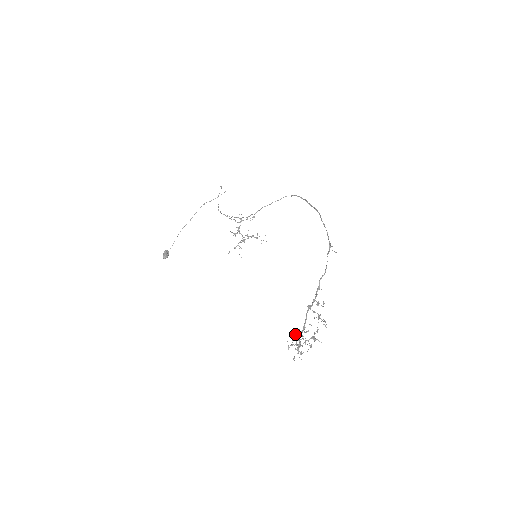
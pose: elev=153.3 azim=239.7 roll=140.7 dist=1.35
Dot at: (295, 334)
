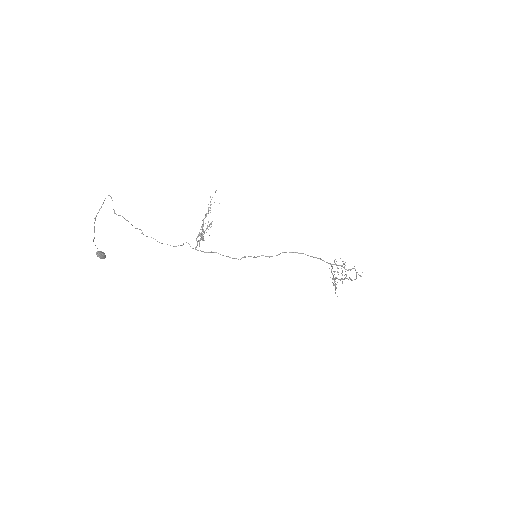
Dot at: (334, 285)
